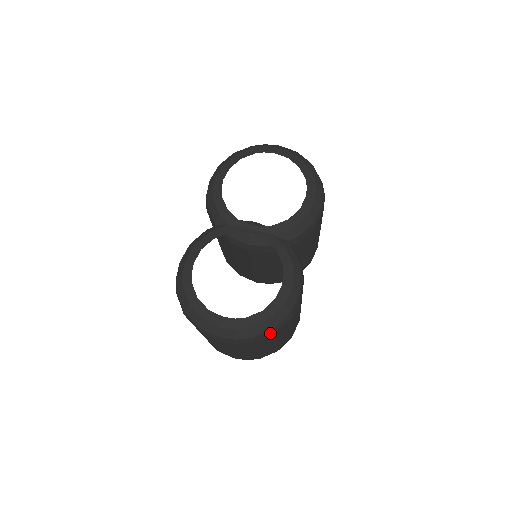
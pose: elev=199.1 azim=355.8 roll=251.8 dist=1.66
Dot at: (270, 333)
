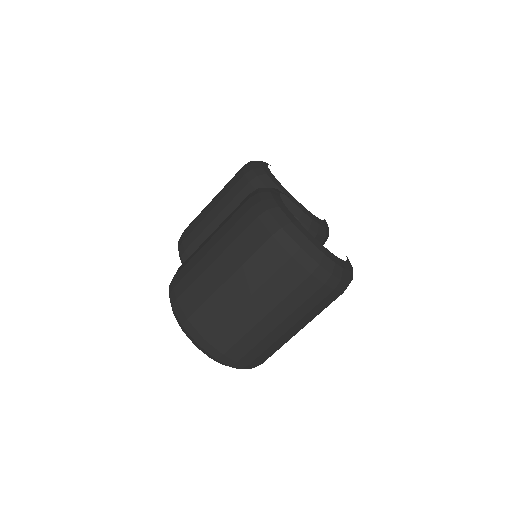
Dot at: (344, 289)
